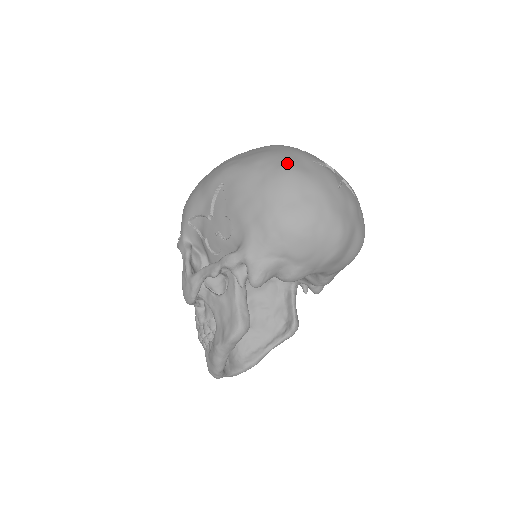
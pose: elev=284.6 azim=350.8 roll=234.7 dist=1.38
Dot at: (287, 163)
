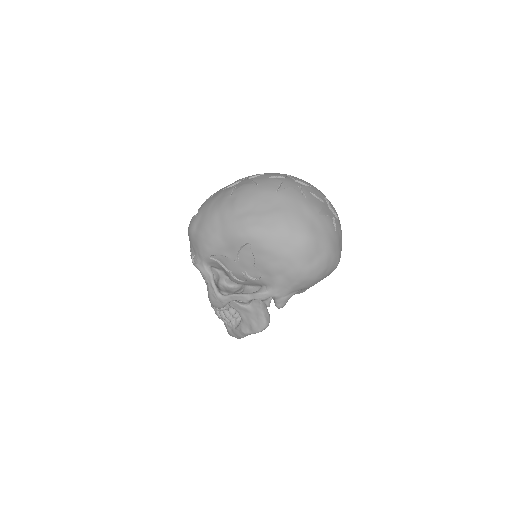
Dot at: (304, 229)
